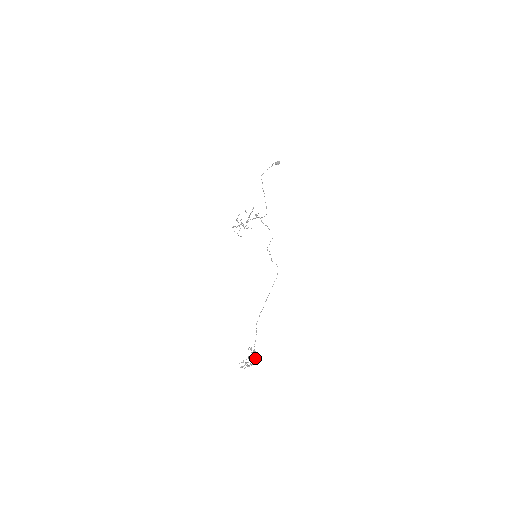
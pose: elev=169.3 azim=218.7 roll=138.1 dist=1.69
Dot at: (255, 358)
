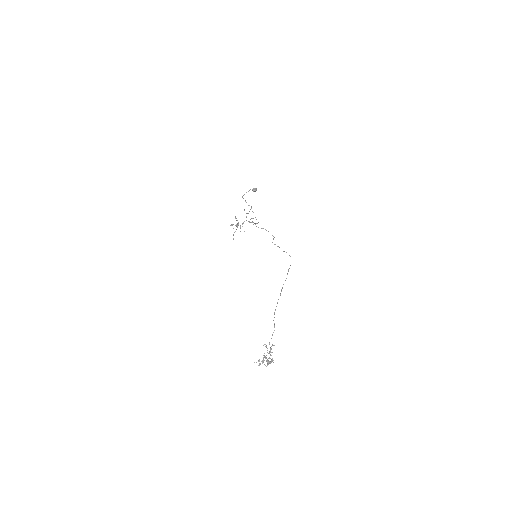
Dot at: occluded
